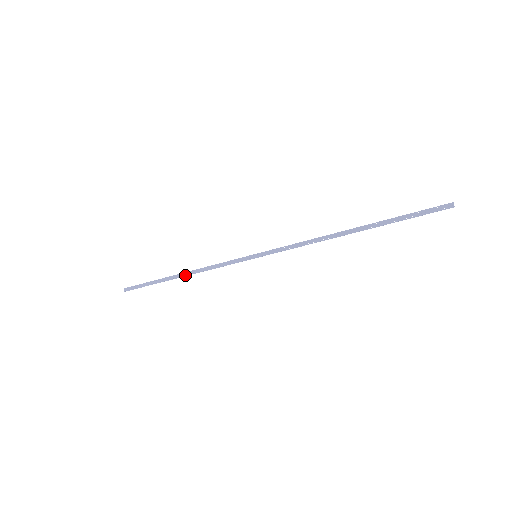
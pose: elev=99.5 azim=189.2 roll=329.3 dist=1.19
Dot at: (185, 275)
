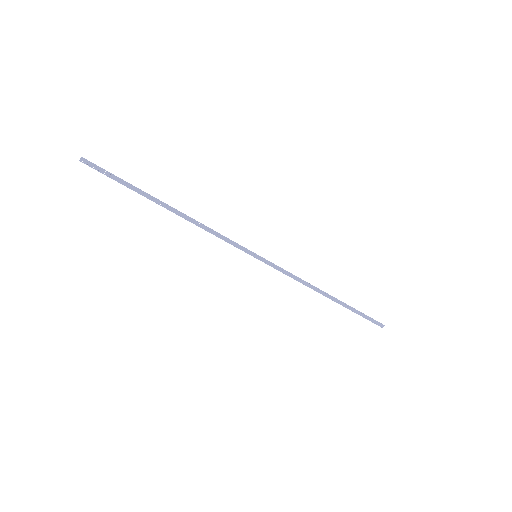
Dot at: (177, 213)
